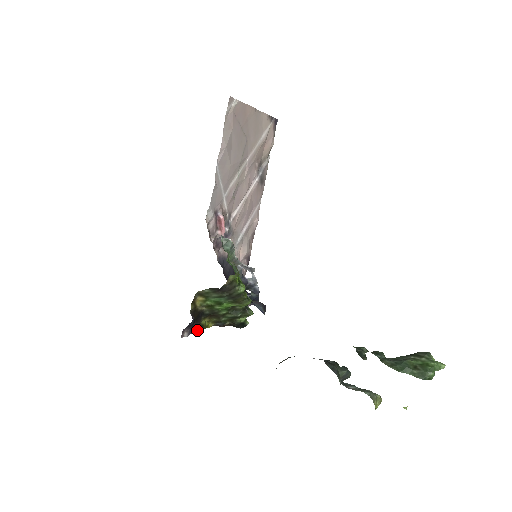
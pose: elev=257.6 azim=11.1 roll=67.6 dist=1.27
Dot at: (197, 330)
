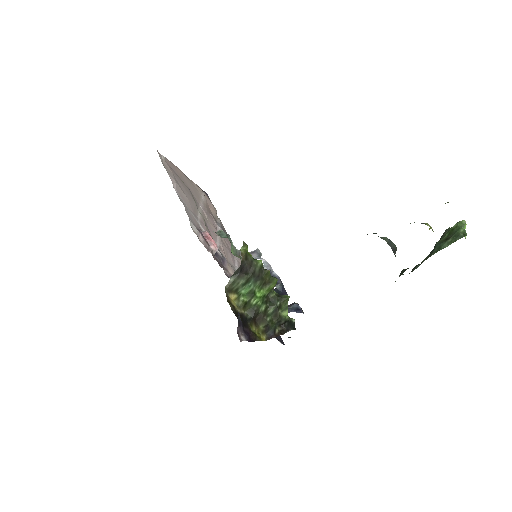
Dot at: (252, 340)
